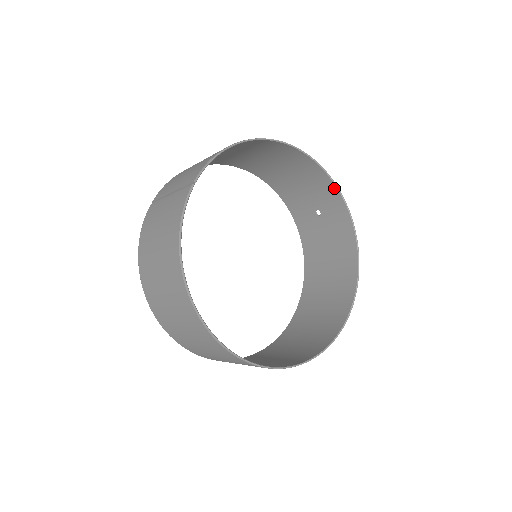
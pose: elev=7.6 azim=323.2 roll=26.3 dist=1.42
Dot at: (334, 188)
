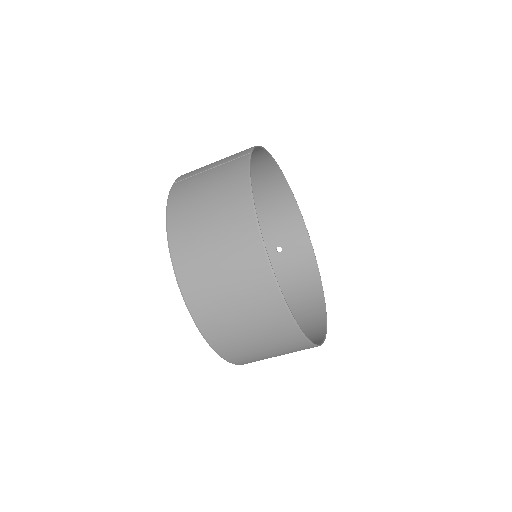
Dot at: (301, 224)
